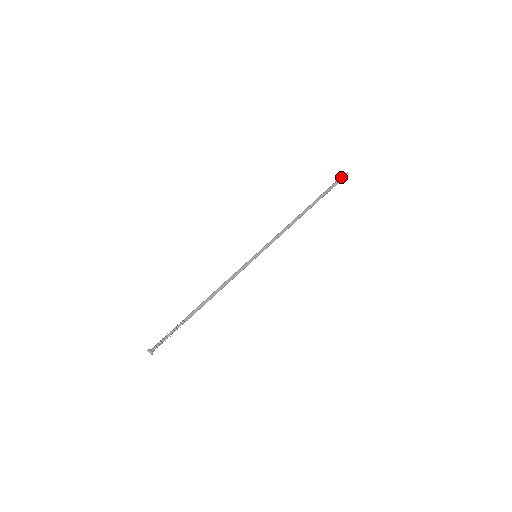
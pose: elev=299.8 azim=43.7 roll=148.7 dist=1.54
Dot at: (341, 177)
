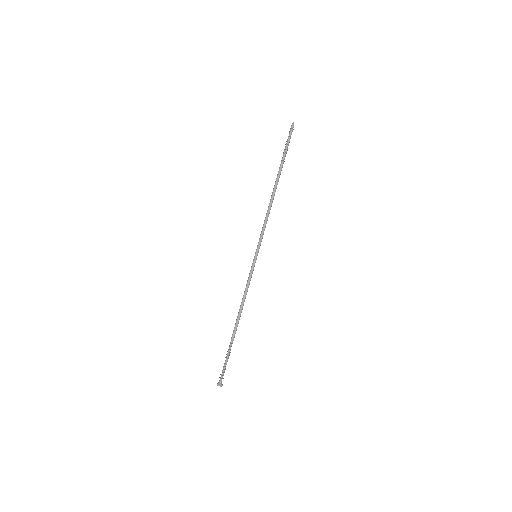
Dot at: (291, 131)
